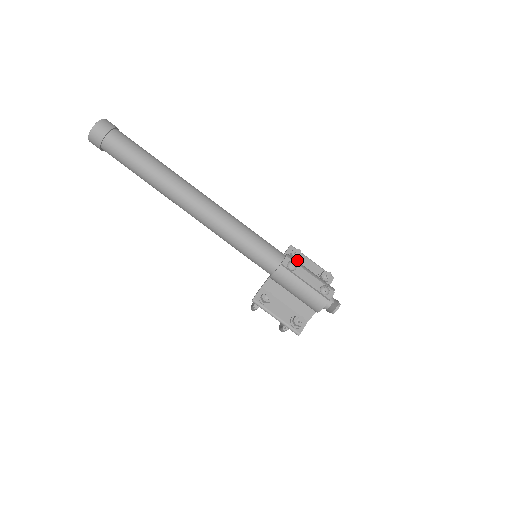
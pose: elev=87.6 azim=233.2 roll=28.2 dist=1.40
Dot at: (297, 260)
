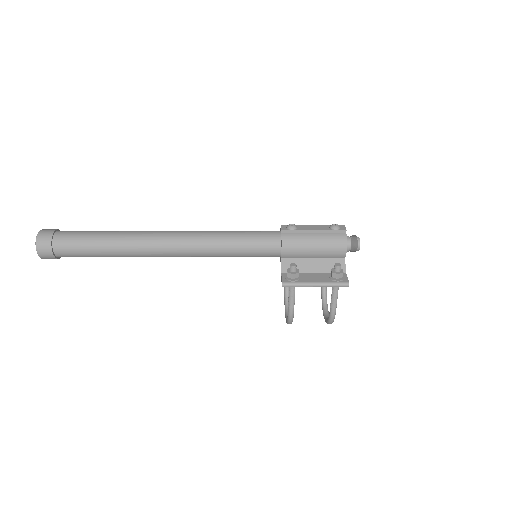
Dot at: occluded
